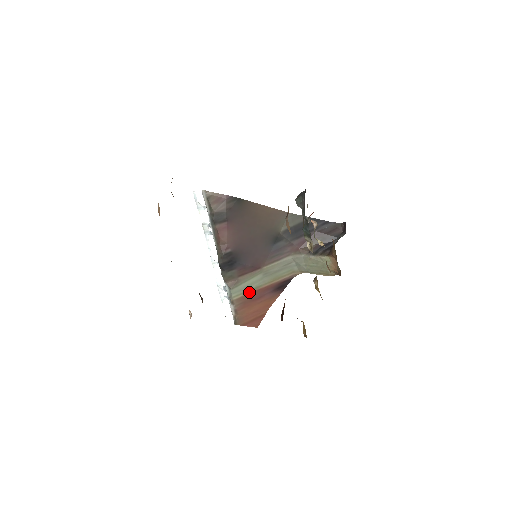
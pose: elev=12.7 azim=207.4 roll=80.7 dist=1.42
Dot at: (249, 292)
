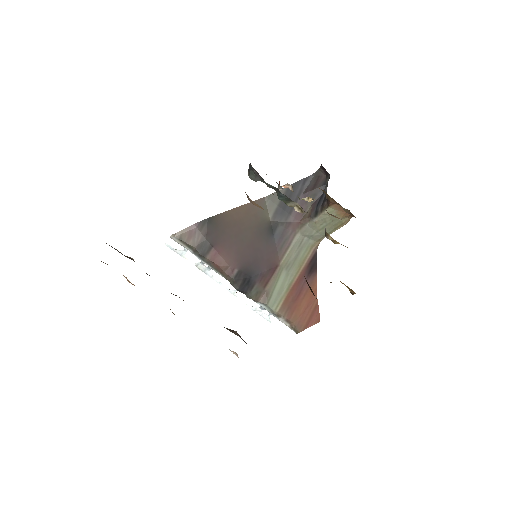
Dot at: (286, 295)
